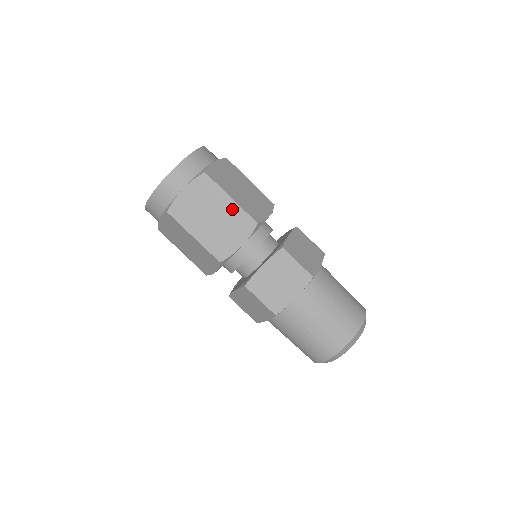
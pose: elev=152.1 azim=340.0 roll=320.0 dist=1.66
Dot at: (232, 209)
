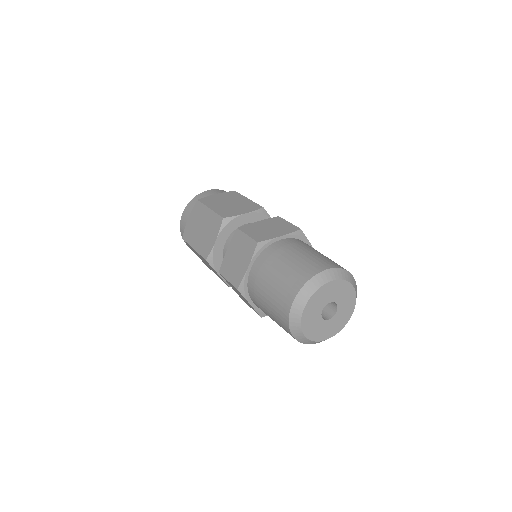
Dot at: (210, 216)
